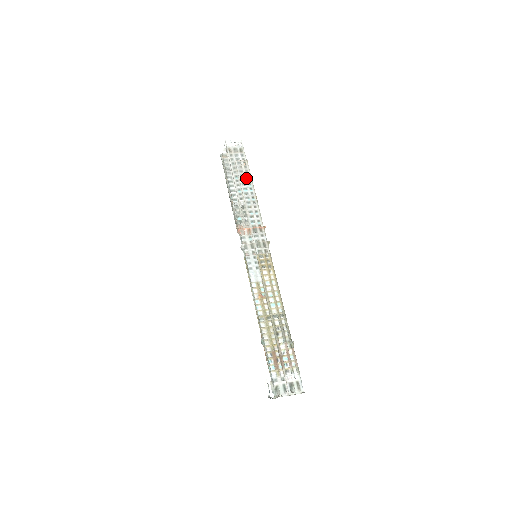
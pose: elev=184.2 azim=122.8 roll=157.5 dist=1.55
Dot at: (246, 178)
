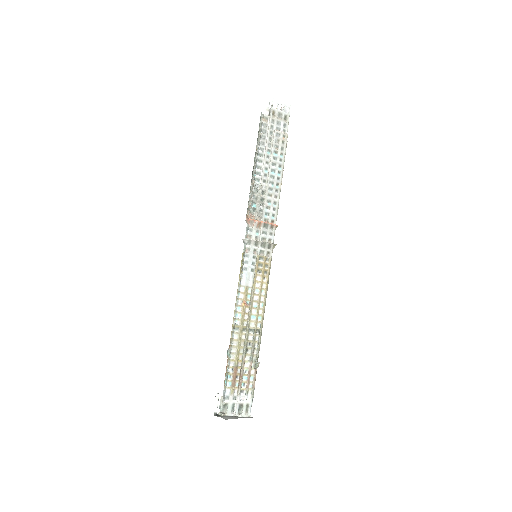
Dot at: (279, 157)
